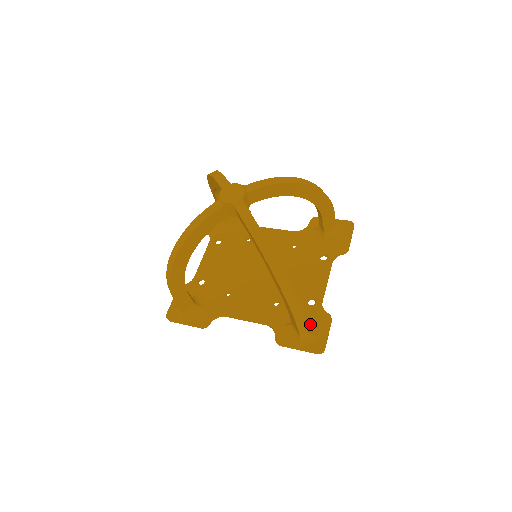
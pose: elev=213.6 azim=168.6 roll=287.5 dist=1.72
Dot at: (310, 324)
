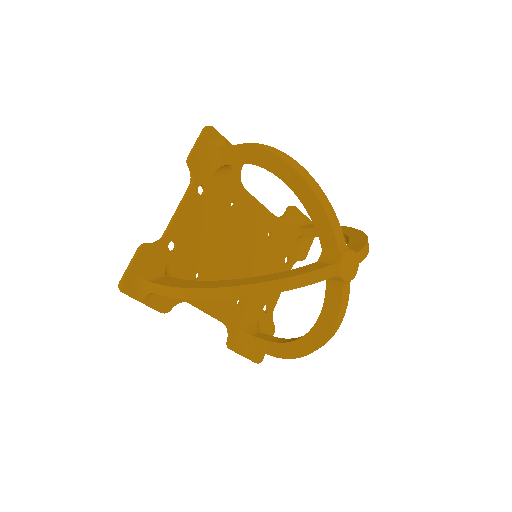
Dot at: occluded
